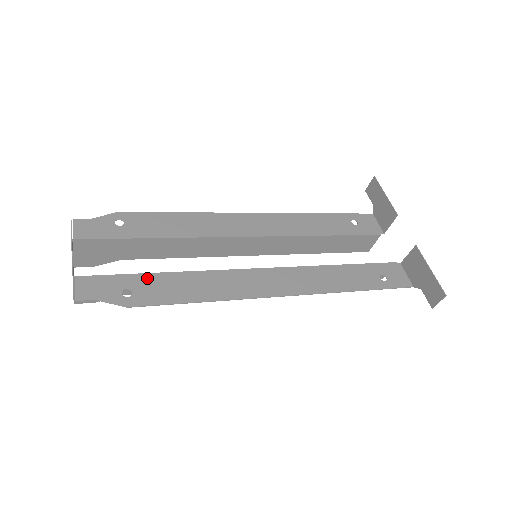
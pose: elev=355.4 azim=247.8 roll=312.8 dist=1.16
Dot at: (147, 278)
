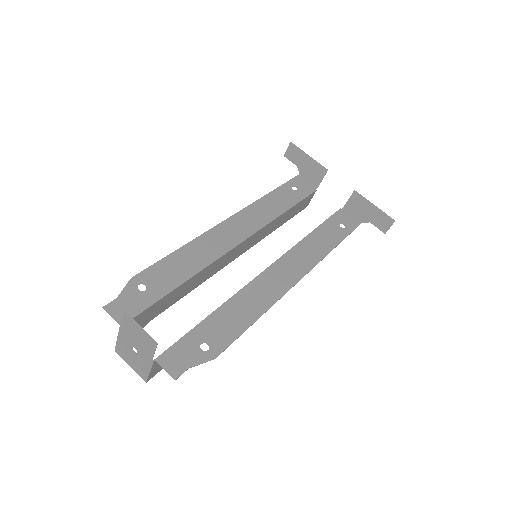
Dot at: (207, 324)
